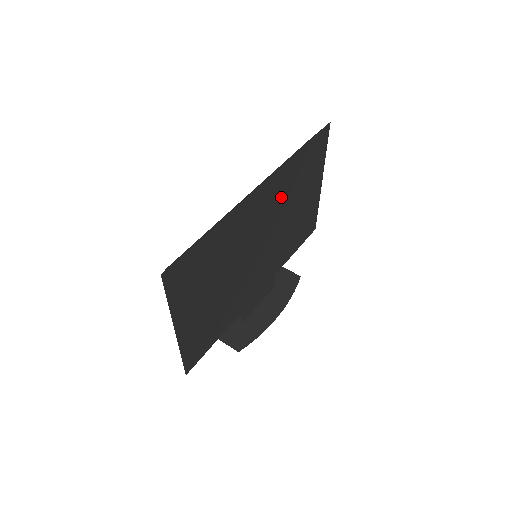
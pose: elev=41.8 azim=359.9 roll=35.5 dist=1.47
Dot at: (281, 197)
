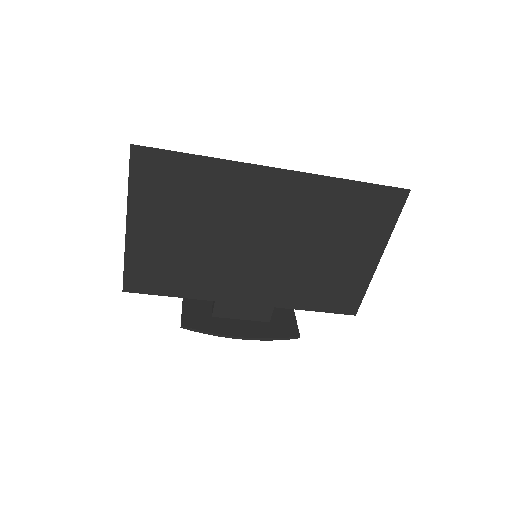
Dot at: (307, 213)
